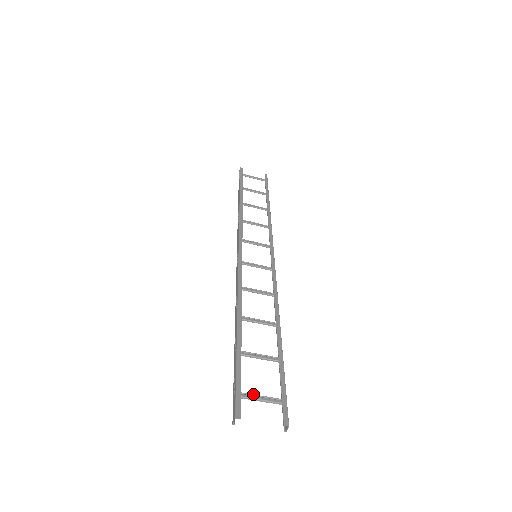
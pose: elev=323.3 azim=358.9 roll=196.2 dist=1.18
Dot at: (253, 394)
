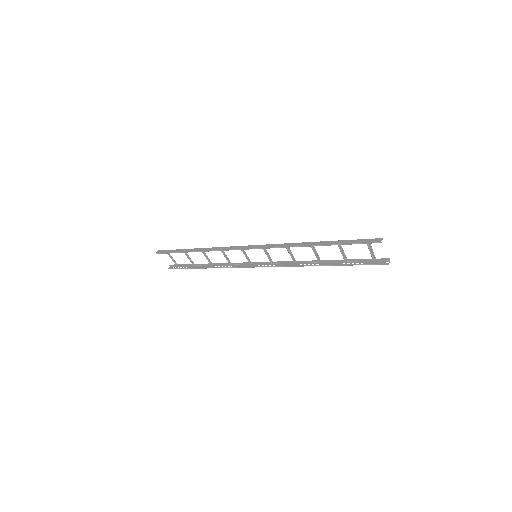
Dot at: (368, 246)
